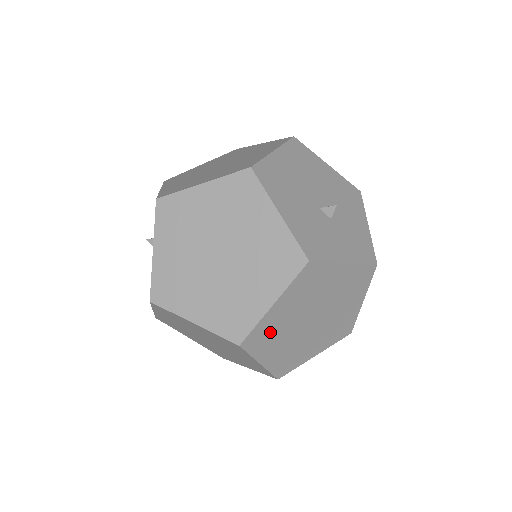
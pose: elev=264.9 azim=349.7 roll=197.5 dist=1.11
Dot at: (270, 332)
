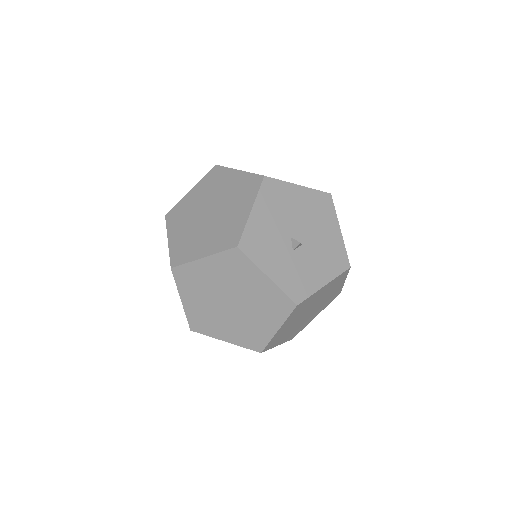
Dot at: (195, 280)
